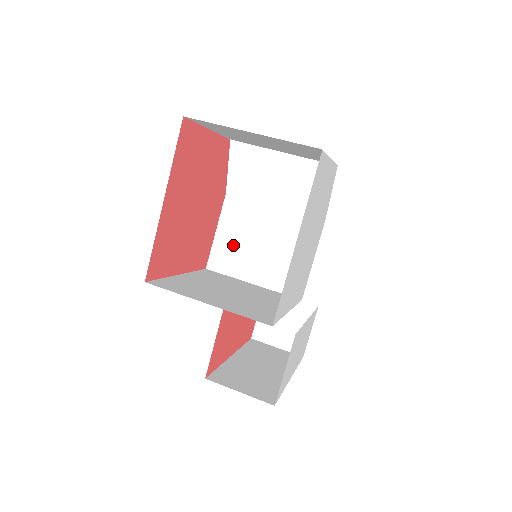
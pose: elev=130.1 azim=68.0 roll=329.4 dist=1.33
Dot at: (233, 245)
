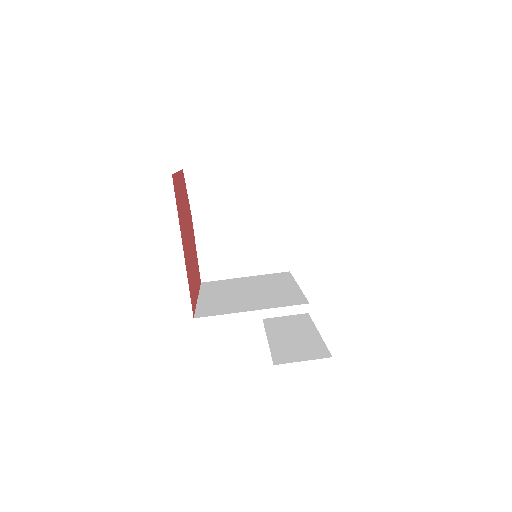
Dot at: (216, 253)
